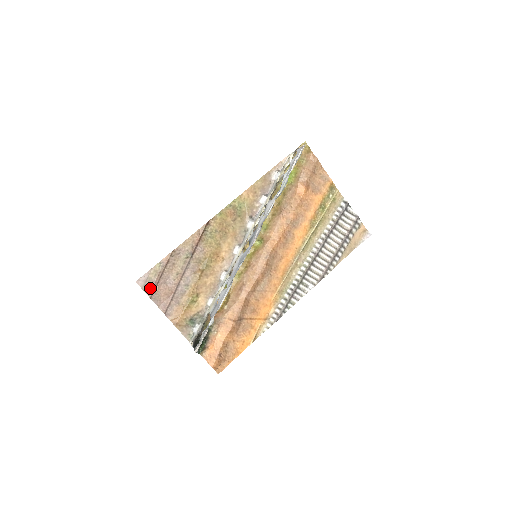
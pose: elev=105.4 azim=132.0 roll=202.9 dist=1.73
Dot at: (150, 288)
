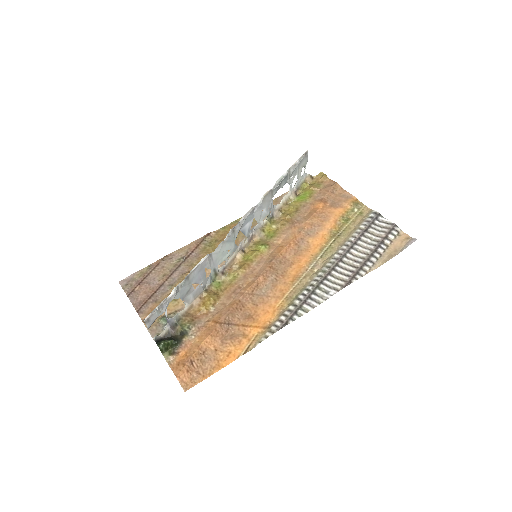
Dot at: (131, 287)
